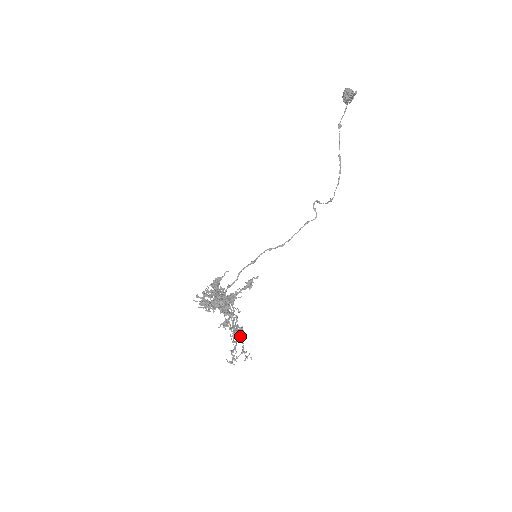
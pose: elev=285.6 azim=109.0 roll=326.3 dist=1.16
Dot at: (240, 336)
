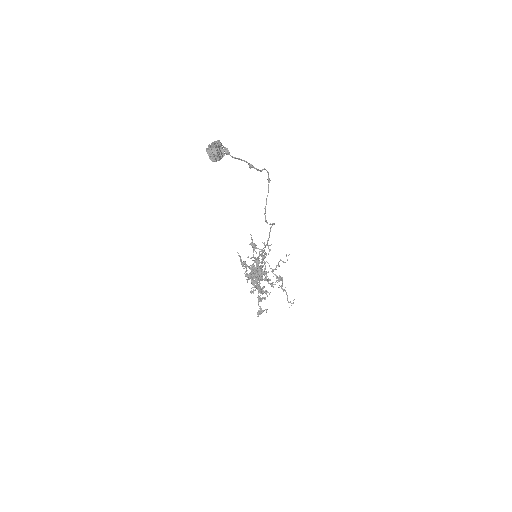
Dot at: (282, 281)
